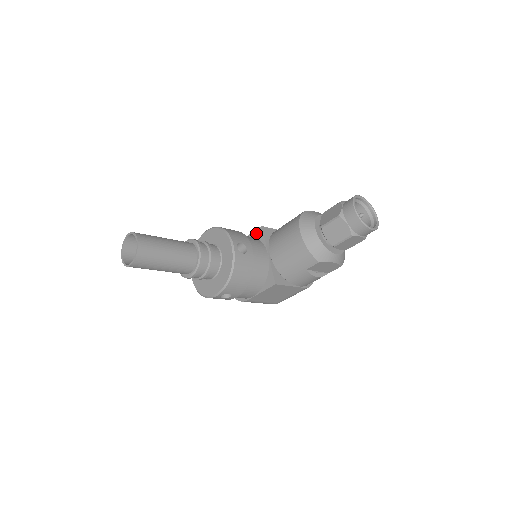
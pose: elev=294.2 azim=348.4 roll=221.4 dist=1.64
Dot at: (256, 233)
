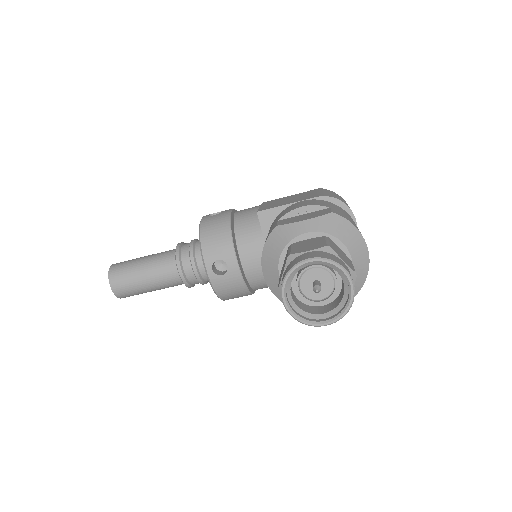
Dot at: occluded
